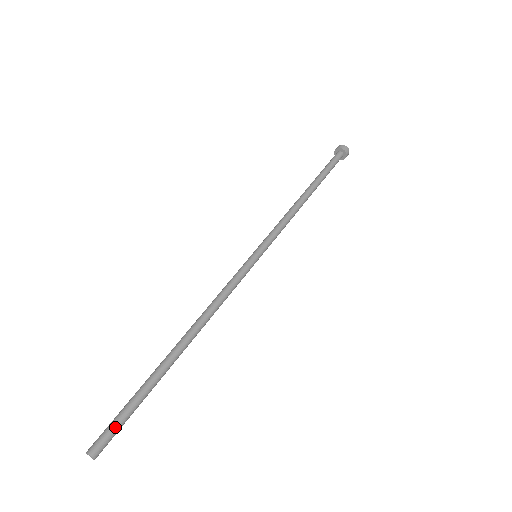
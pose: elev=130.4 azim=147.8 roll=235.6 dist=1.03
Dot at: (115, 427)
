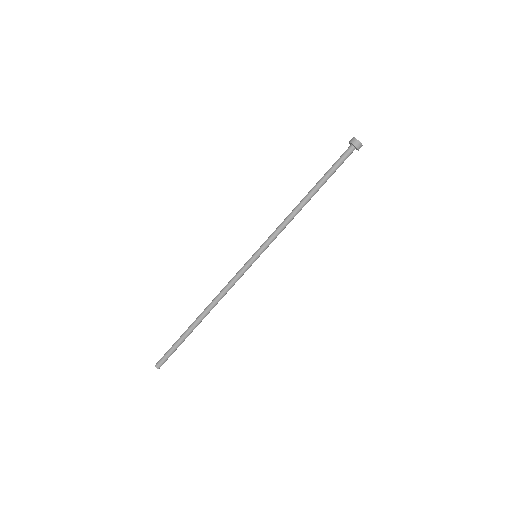
Dot at: (166, 356)
